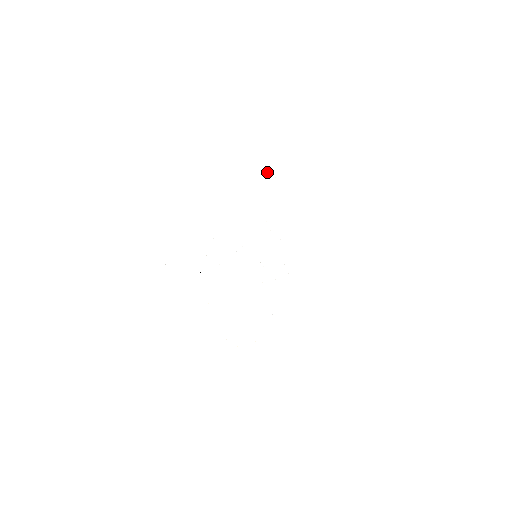
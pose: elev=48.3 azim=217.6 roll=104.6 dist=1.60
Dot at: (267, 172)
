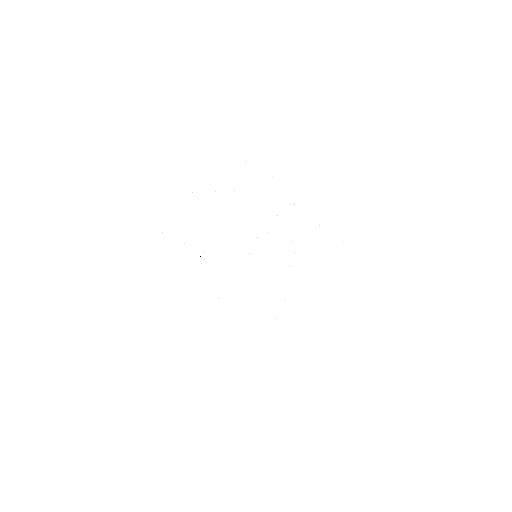
Dot at: occluded
